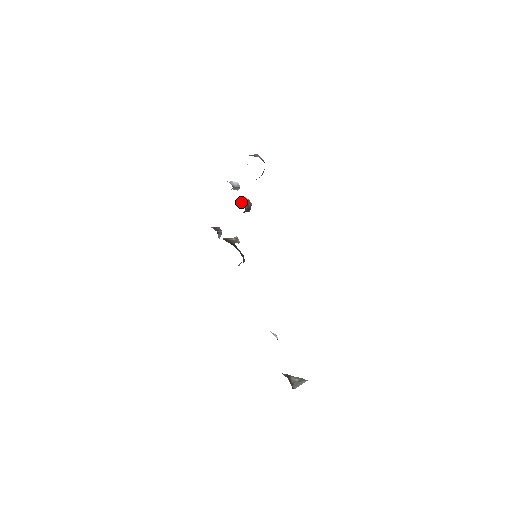
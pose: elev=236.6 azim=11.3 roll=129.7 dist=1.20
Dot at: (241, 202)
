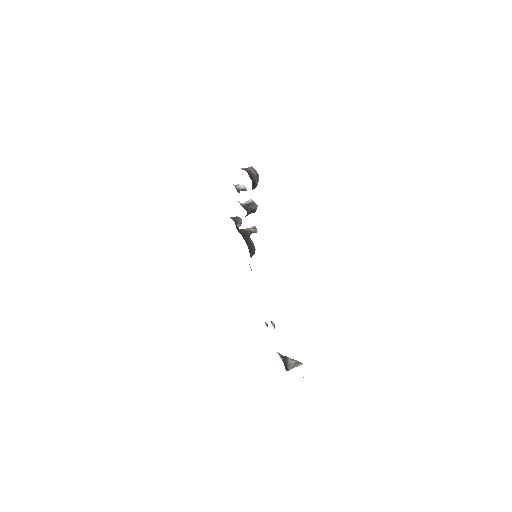
Dot at: (245, 205)
